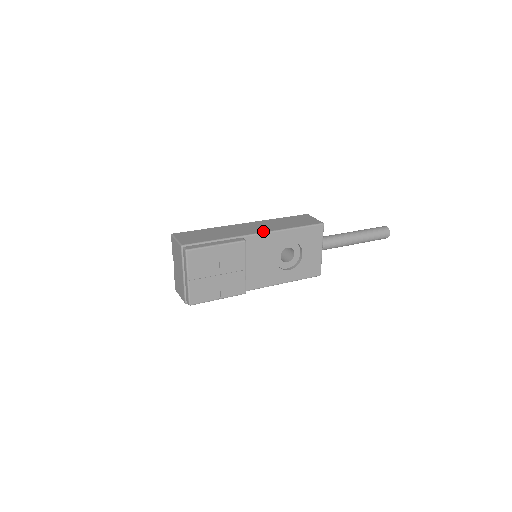
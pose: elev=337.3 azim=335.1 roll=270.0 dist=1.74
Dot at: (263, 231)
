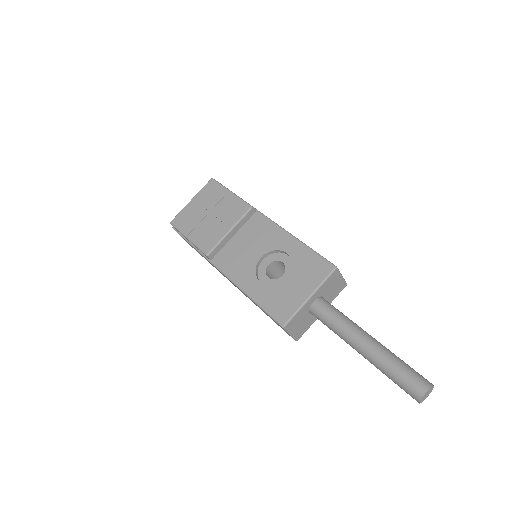
Dot at: (277, 224)
